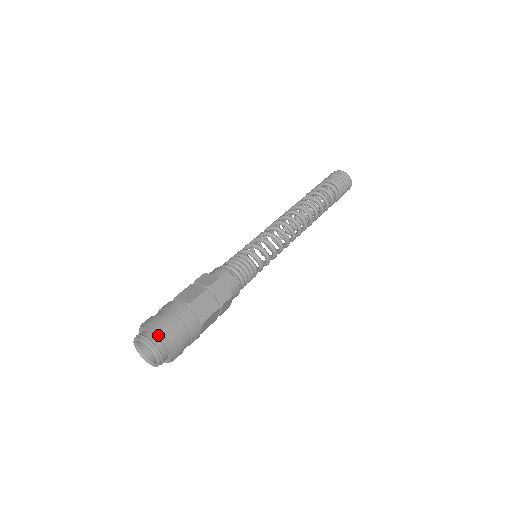
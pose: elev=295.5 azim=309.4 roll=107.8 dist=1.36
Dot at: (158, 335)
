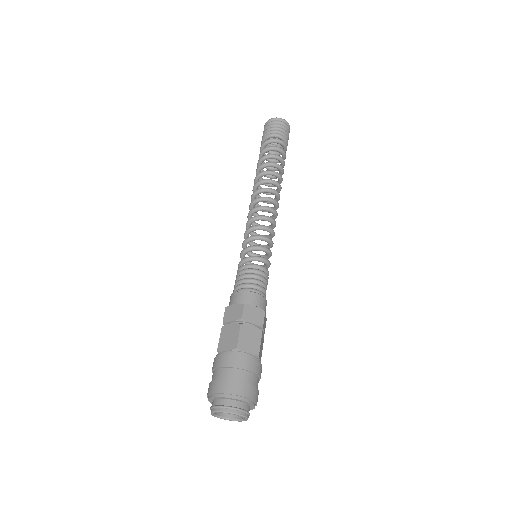
Dot at: (231, 397)
